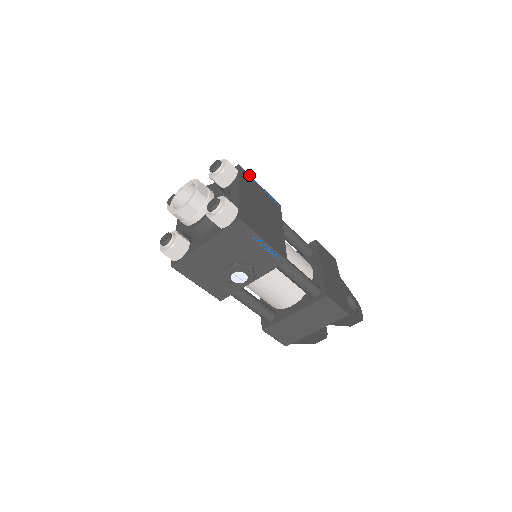
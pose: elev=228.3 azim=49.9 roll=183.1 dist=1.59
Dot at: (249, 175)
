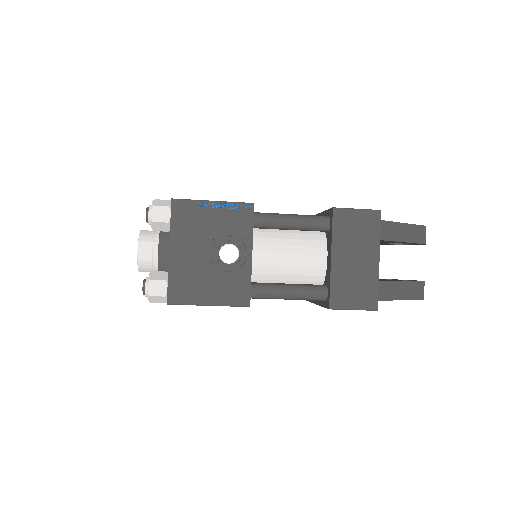
Dot at: occluded
